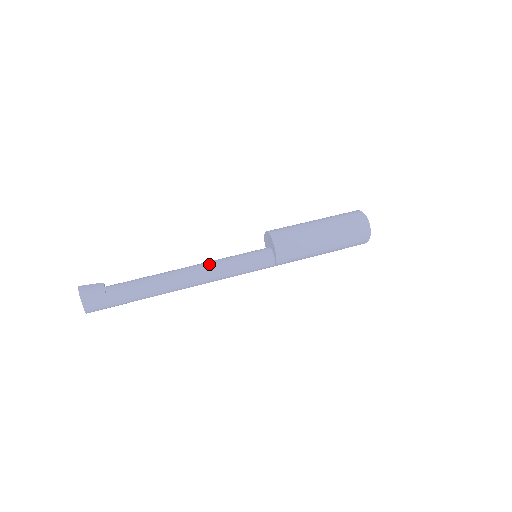
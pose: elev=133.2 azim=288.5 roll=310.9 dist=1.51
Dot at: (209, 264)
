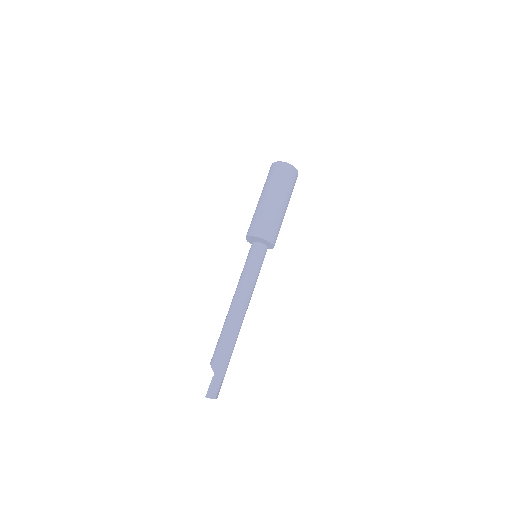
Dot at: (247, 294)
